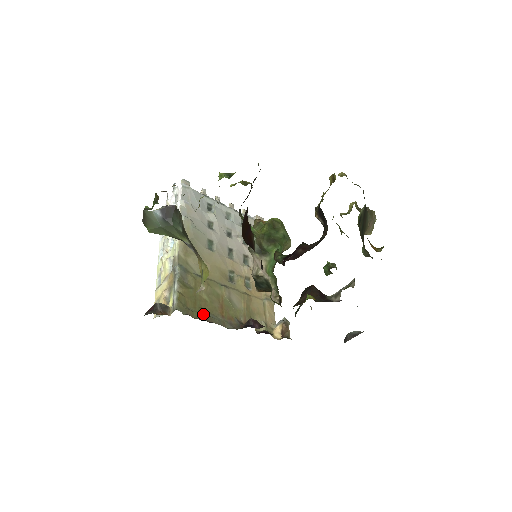
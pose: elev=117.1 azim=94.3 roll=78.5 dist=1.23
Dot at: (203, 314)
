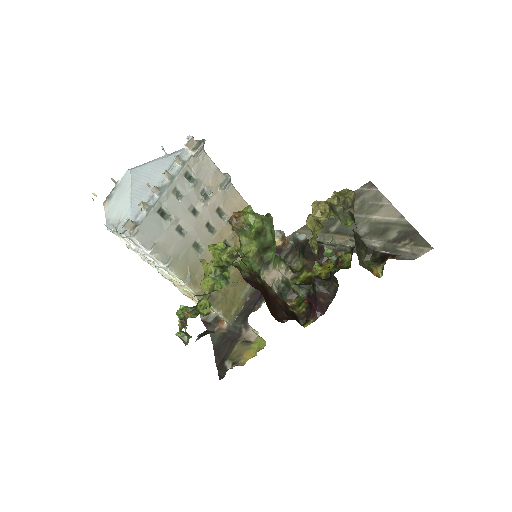
Dot at: (241, 301)
